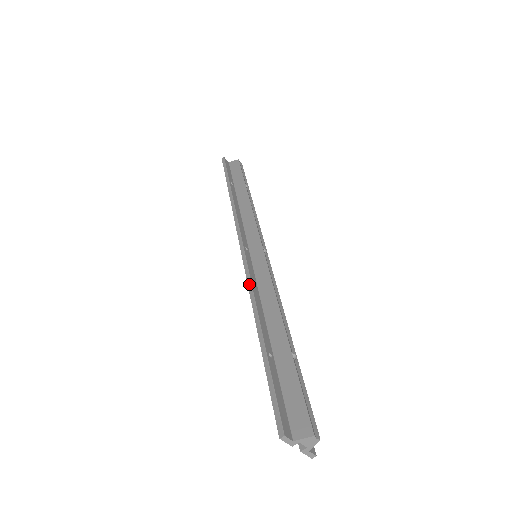
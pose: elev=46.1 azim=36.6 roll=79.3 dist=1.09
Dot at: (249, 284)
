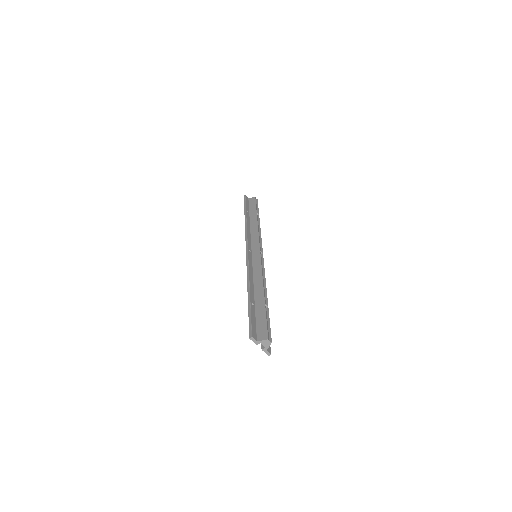
Dot at: (247, 269)
